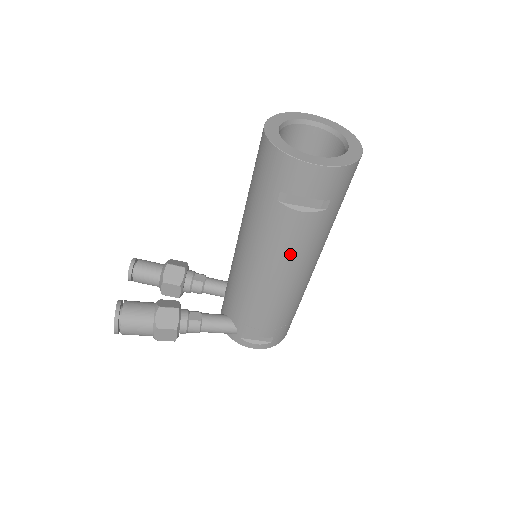
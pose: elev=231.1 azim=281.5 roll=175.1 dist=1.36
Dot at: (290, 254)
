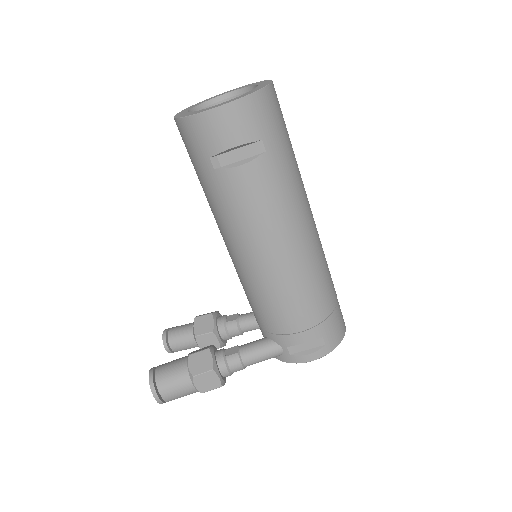
Dot at: (264, 221)
